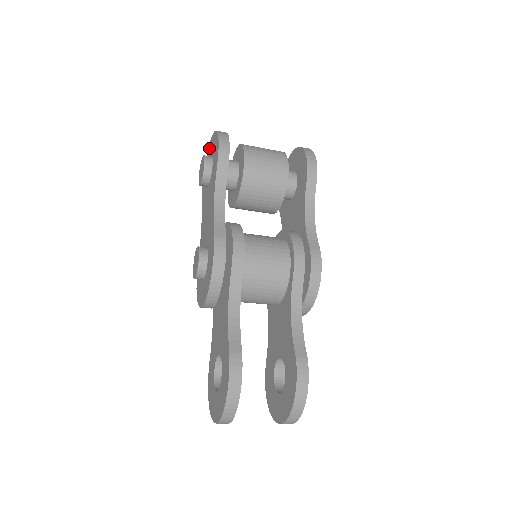
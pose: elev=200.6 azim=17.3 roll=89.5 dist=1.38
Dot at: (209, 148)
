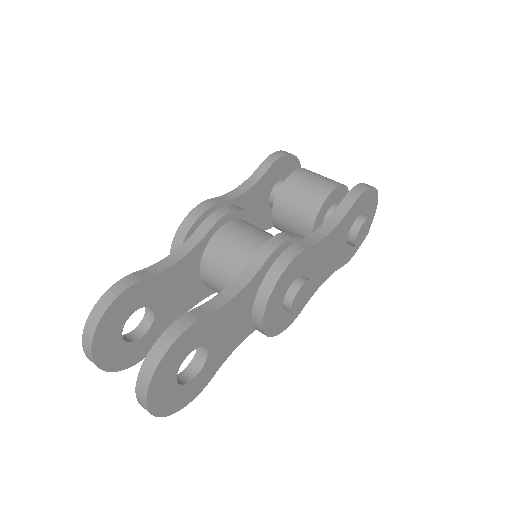
Dot at: occluded
